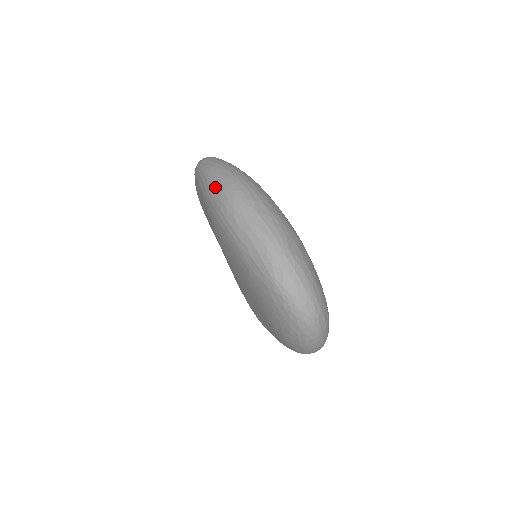
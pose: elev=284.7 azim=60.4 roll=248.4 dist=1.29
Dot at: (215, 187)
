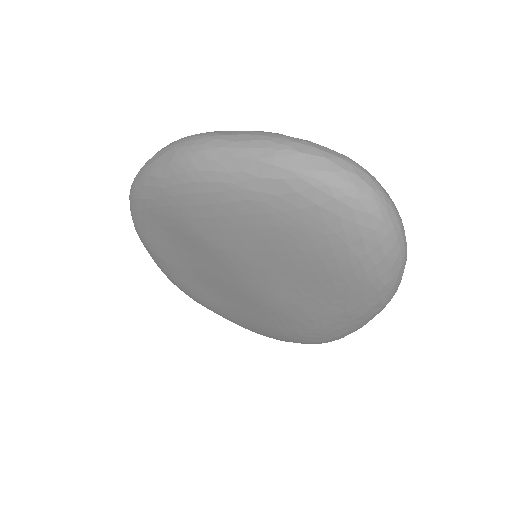
Dot at: (162, 164)
